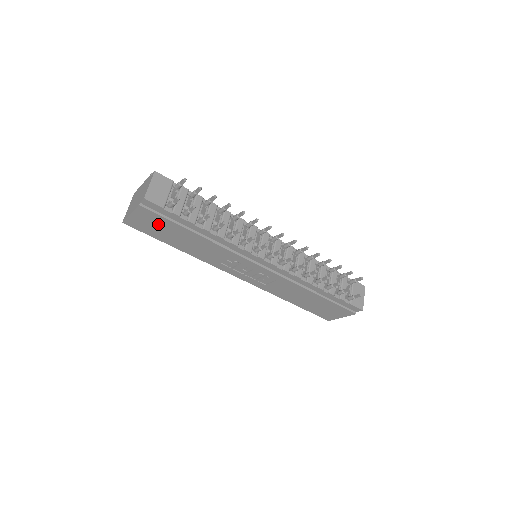
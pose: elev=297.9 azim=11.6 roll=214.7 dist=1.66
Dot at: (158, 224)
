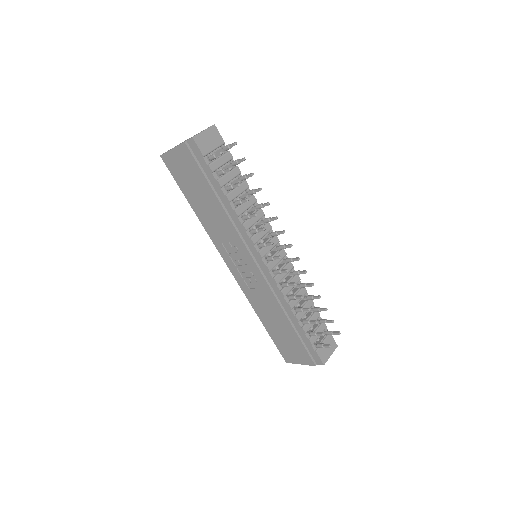
Dot at: (190, 171)
